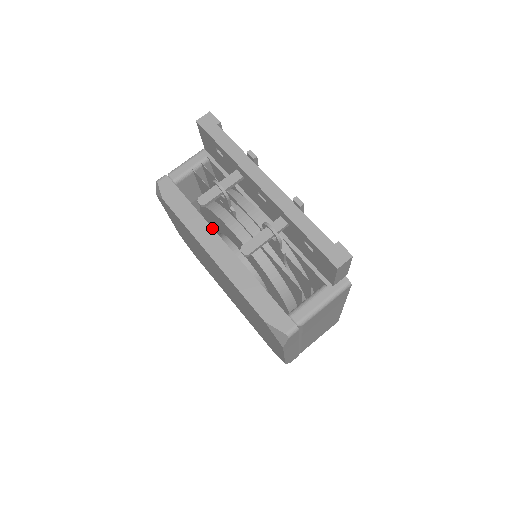
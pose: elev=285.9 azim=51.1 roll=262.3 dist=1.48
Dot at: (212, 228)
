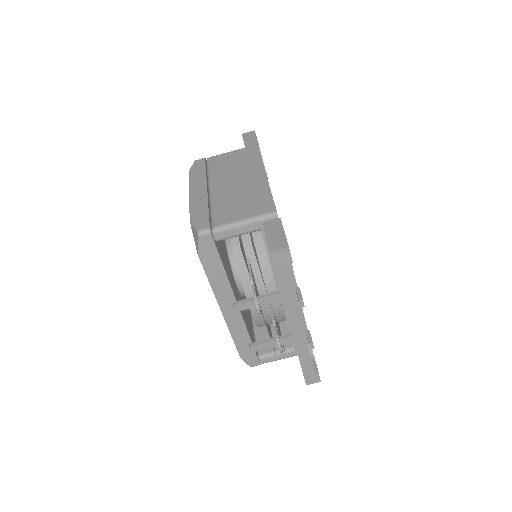
Dot at: (233, 294)
